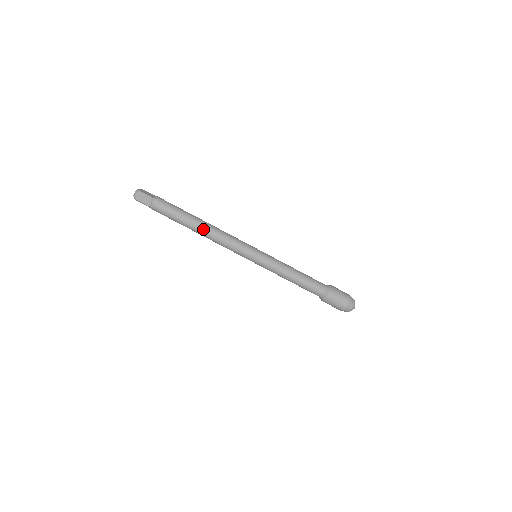
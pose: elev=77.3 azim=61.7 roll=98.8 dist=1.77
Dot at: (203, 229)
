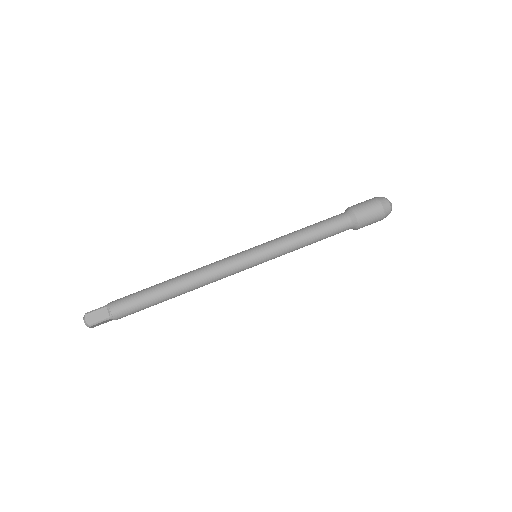
Dot at: (181, 281)
